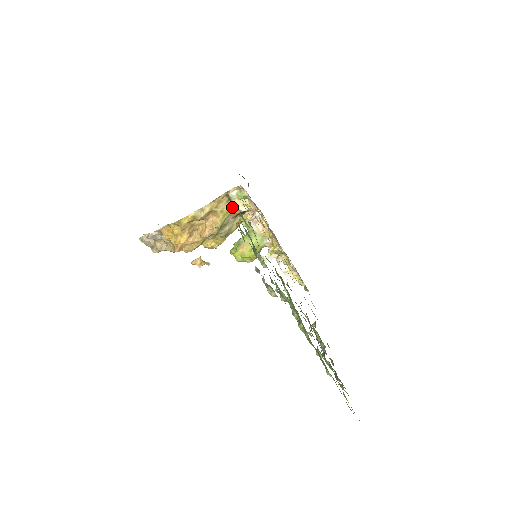
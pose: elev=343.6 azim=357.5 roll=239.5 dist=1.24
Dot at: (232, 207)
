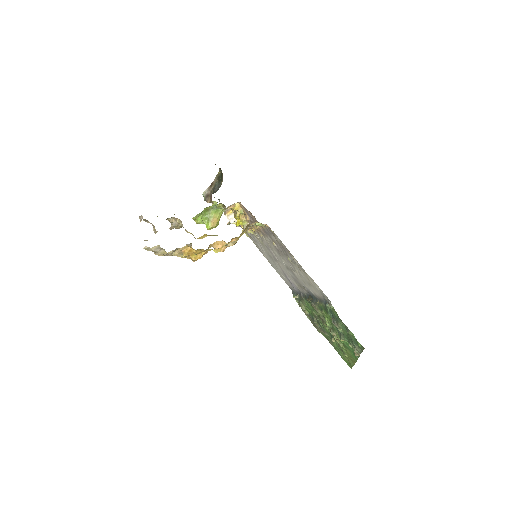
Dot at: (246, 229)
